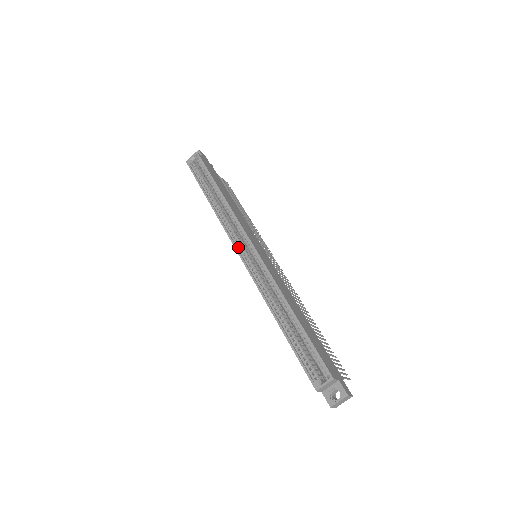
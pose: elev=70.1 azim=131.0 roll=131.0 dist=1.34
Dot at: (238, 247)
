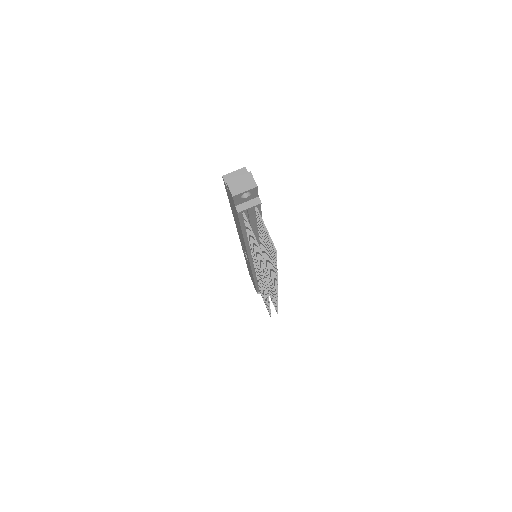
Dot at: occluded
